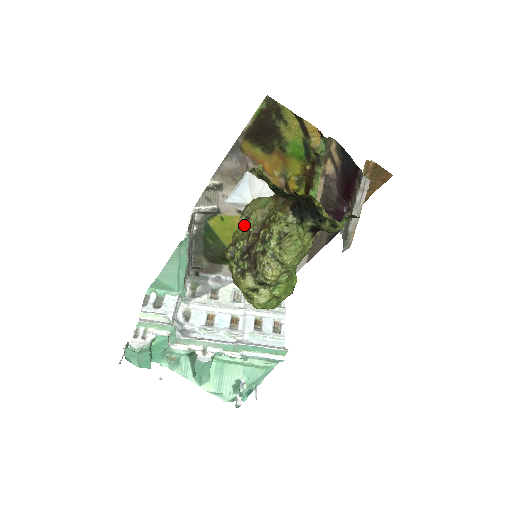
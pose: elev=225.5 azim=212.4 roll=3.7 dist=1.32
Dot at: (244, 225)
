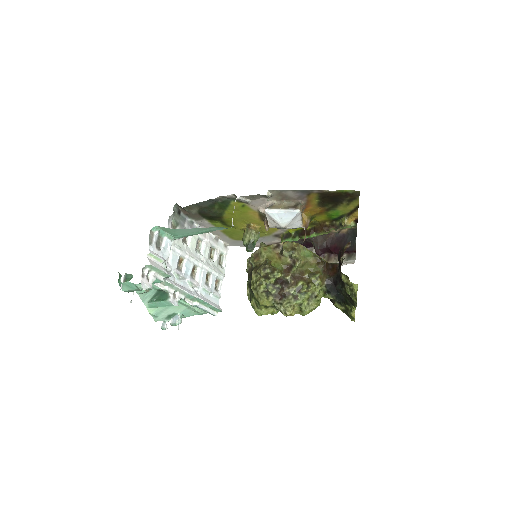
Dot at: (277, 250)
